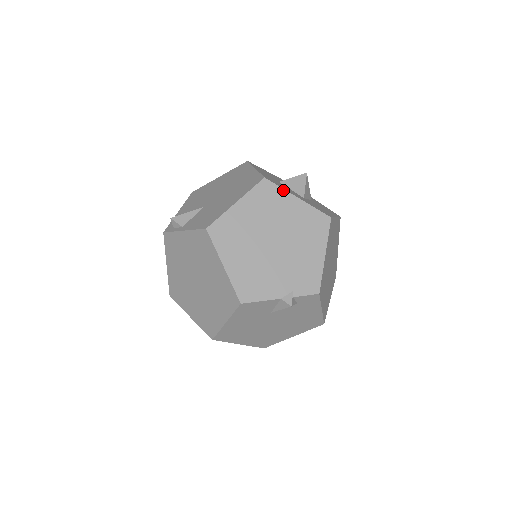
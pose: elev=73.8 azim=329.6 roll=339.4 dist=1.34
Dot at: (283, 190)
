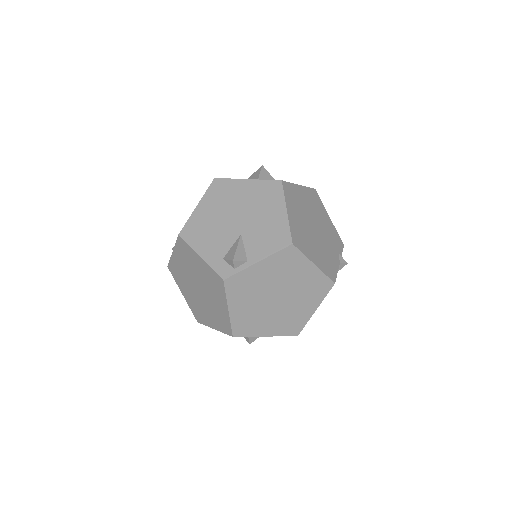
Dot at: (292, 184)
